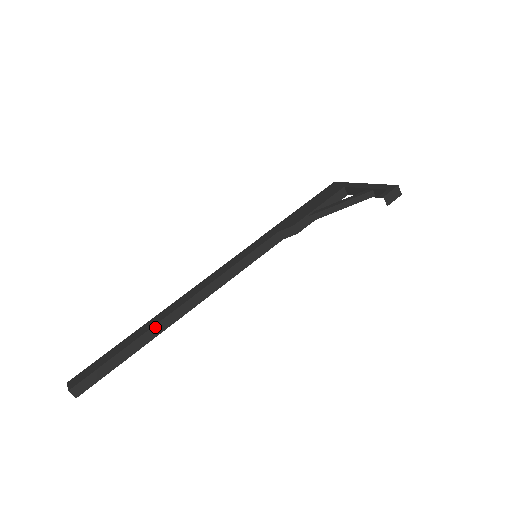
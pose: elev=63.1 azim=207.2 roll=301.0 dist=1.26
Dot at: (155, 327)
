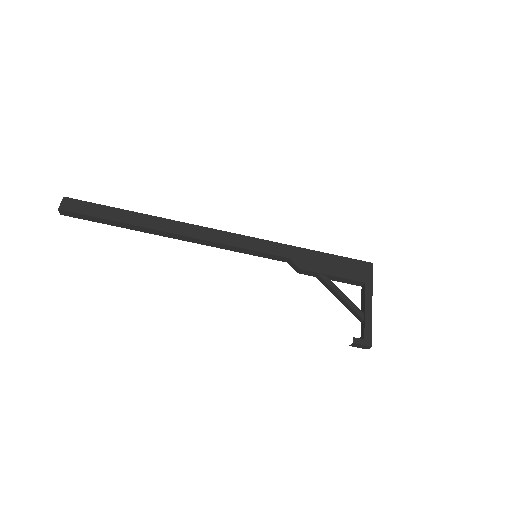
Dot at: (146, 228)
